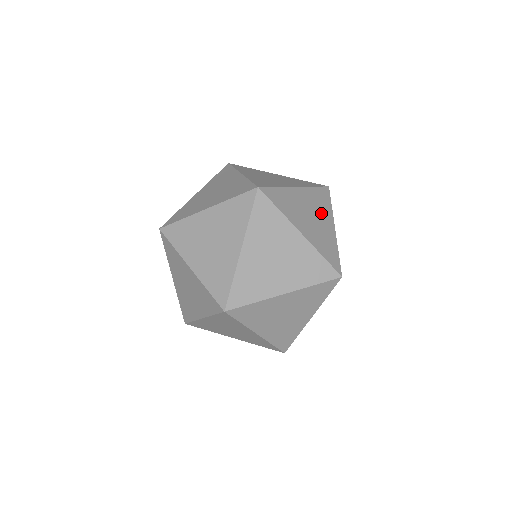
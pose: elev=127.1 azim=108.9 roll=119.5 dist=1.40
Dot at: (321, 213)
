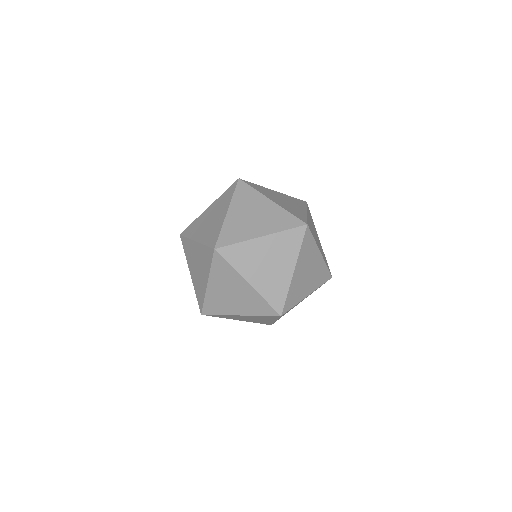
Dot at: (295, 204)
